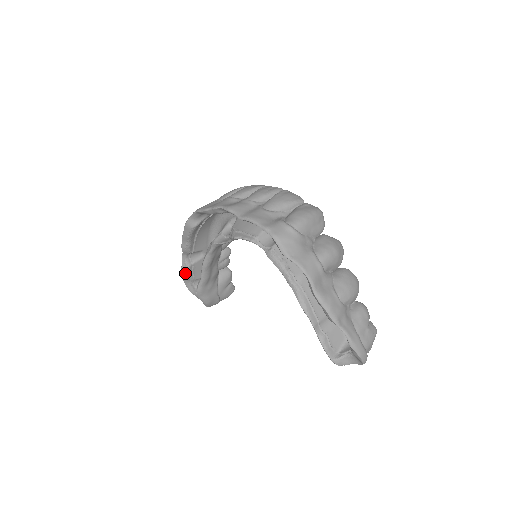
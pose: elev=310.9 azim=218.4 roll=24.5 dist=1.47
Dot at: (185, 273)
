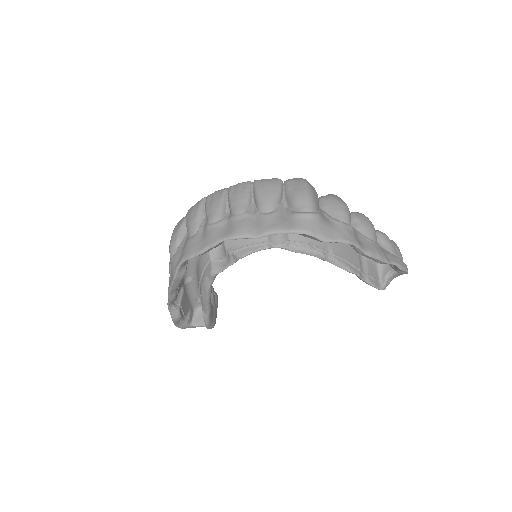
Dot at: (178, 318)
